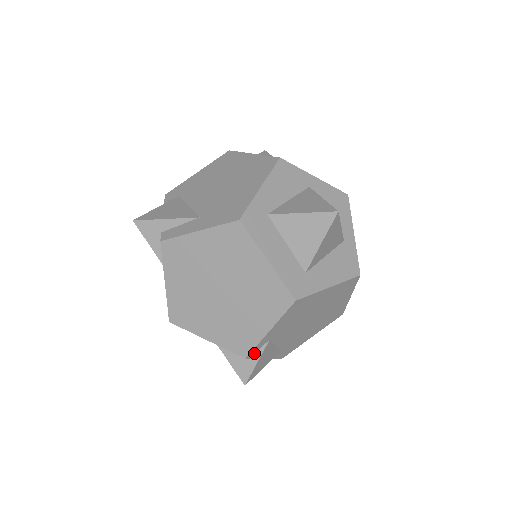
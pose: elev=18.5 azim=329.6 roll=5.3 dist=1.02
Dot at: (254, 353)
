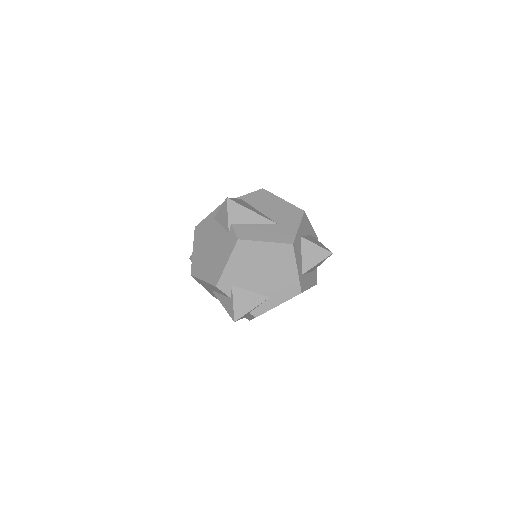
Dot at: occluded
